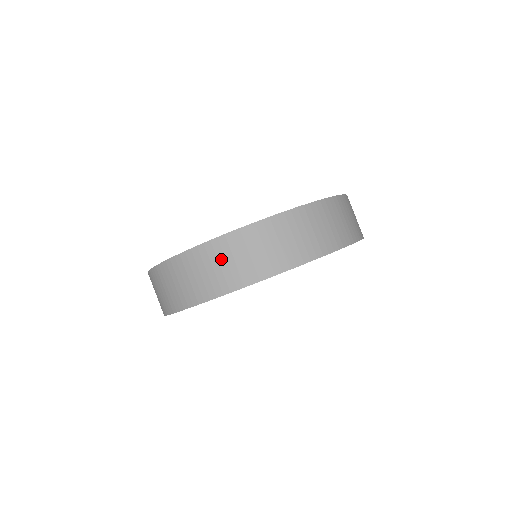
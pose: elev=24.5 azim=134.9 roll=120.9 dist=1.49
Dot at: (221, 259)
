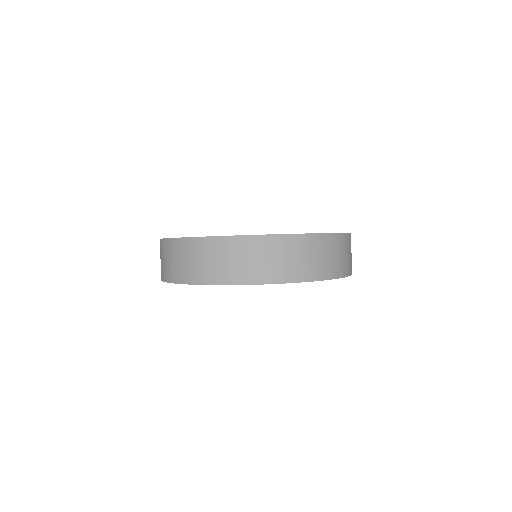
Dot at: (300, 252)
